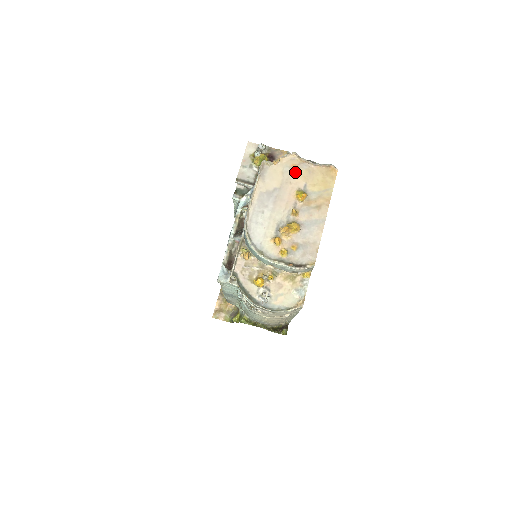
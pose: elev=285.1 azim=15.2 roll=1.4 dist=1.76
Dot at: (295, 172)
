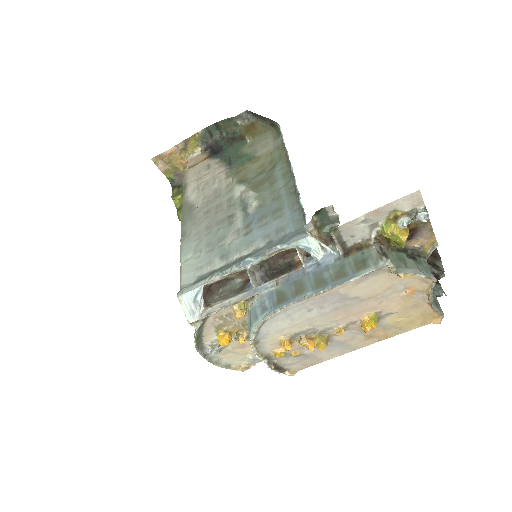
Dot at: (403, 296)
